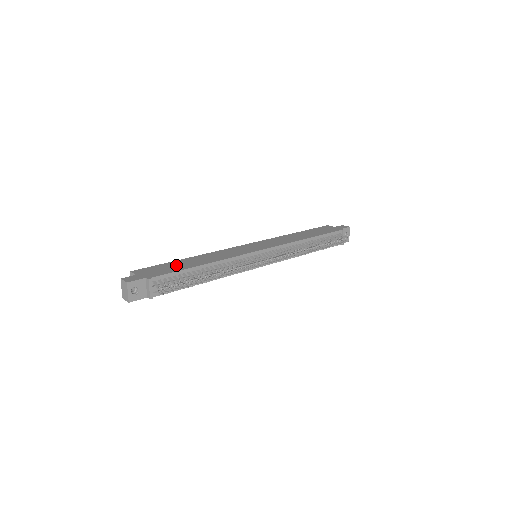
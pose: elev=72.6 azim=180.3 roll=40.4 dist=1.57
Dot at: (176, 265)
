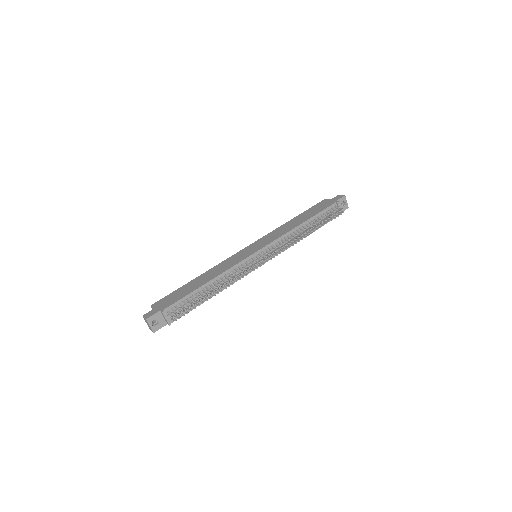
Dot at: (185, 289)
